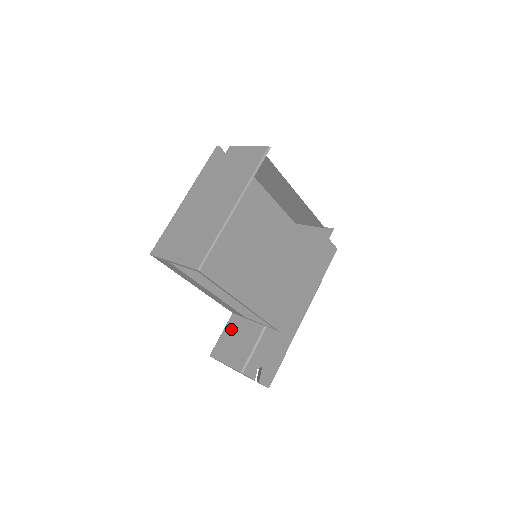
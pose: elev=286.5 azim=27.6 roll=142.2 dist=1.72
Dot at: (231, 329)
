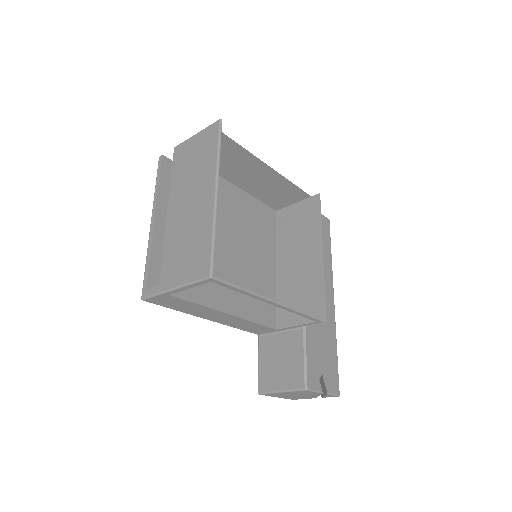
Dot at: (266, 352)
